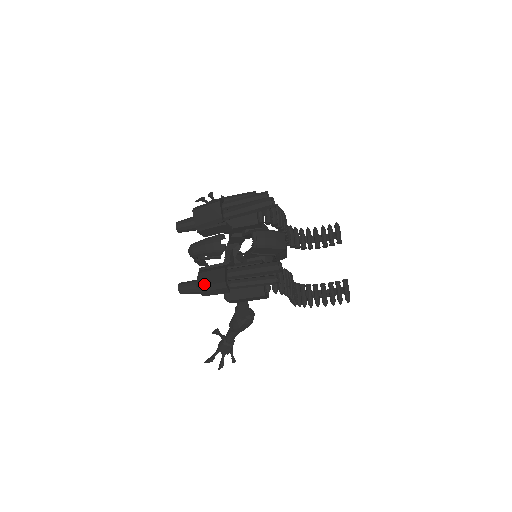
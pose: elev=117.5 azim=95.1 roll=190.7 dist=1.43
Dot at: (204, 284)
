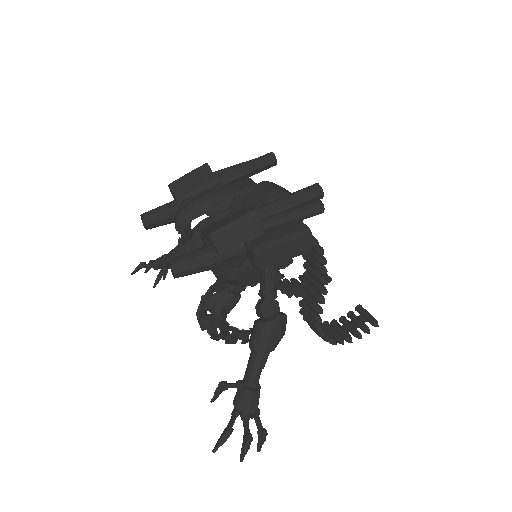
Dot at: (221, 226)
